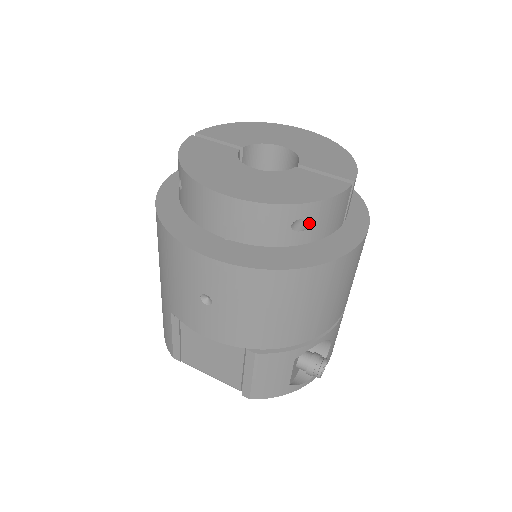
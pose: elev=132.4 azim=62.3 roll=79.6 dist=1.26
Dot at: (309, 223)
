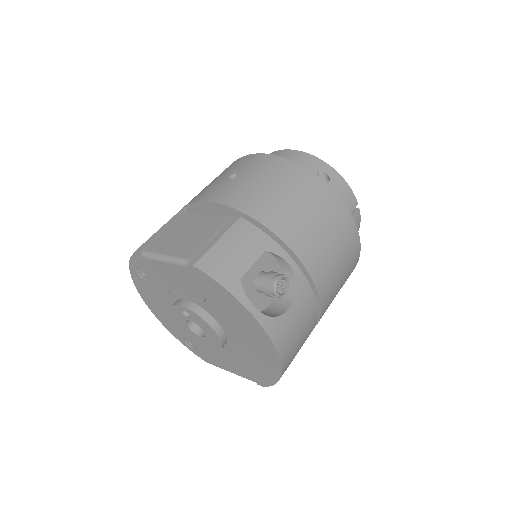
Dot at: occluded
